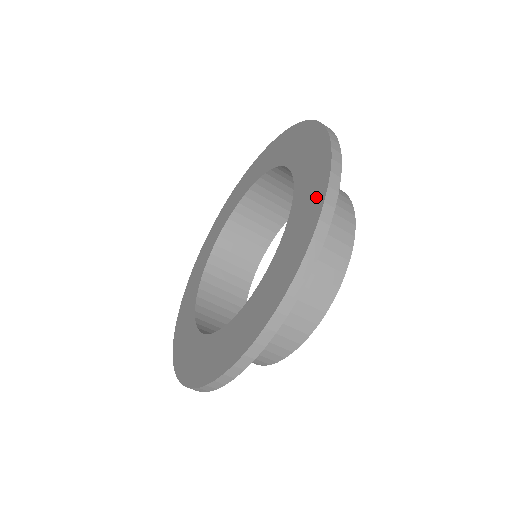
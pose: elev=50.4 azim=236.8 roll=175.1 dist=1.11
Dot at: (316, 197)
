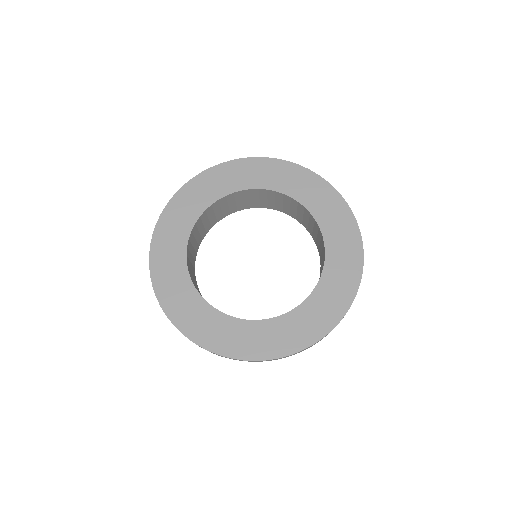
Dot at: (336, 203)
